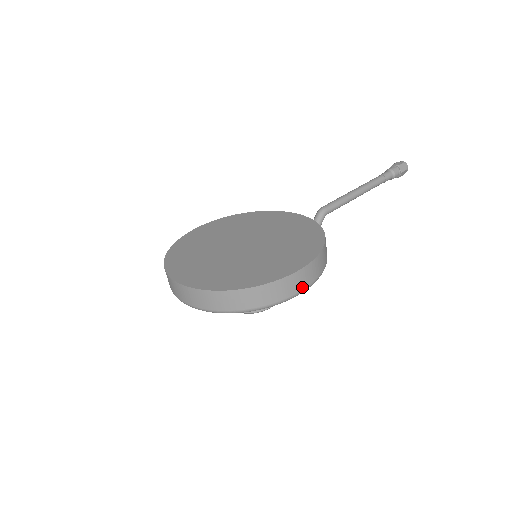
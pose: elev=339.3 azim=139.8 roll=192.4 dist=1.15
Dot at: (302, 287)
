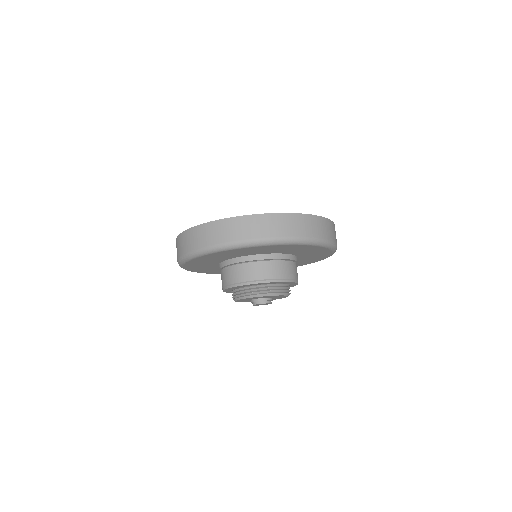
Dot at: occluded
